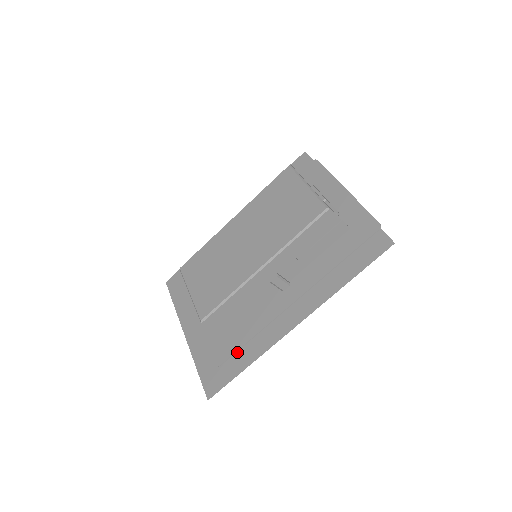
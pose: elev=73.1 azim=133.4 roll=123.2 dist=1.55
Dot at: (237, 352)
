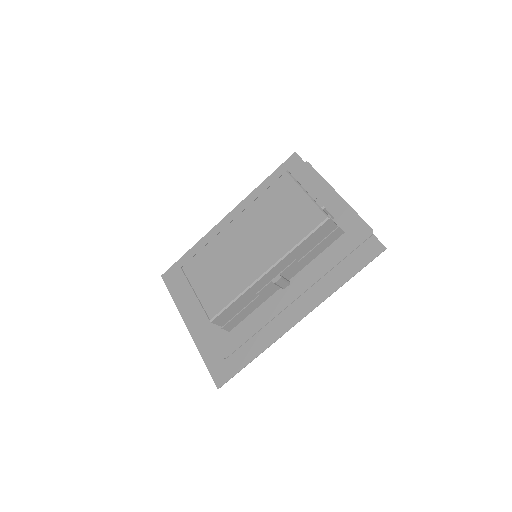
Dot at: (243, 345)
